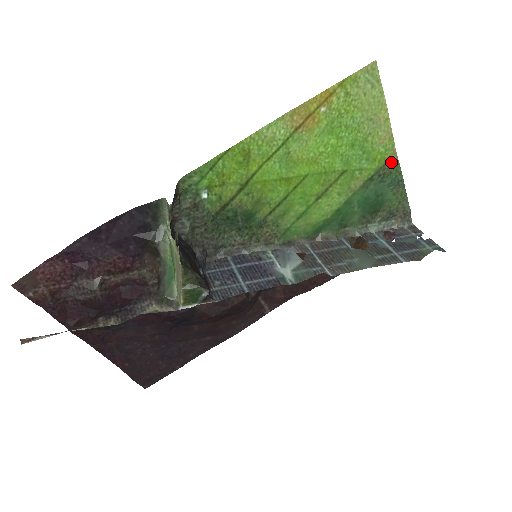
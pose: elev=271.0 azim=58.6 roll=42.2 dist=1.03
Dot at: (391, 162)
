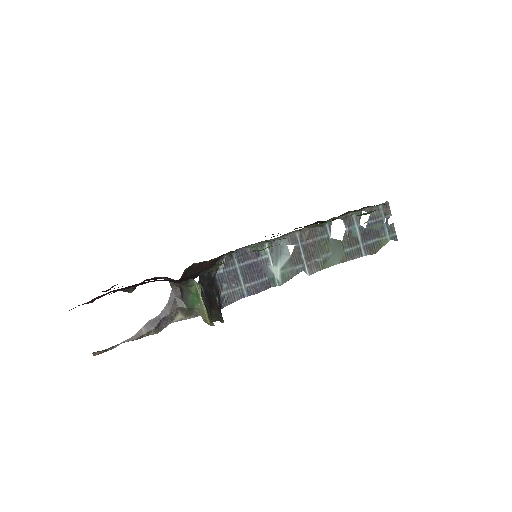
Dot at: occluded
